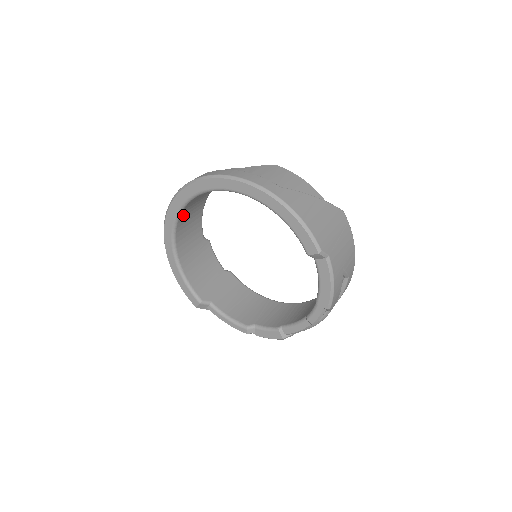
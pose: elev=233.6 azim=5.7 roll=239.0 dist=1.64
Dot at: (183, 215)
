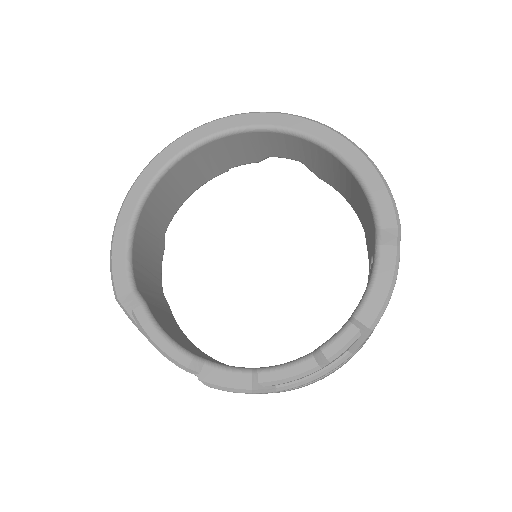
Dot at: (187, 161)
